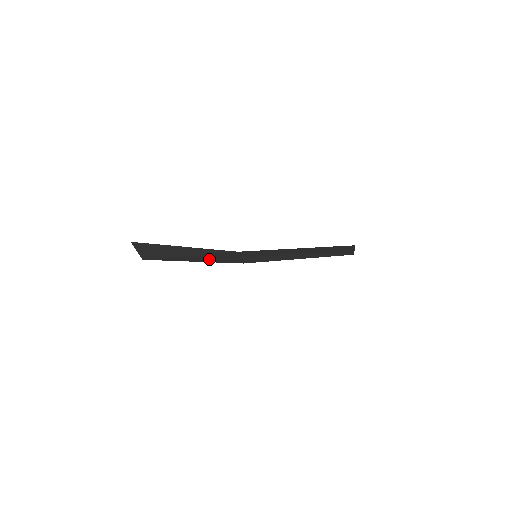
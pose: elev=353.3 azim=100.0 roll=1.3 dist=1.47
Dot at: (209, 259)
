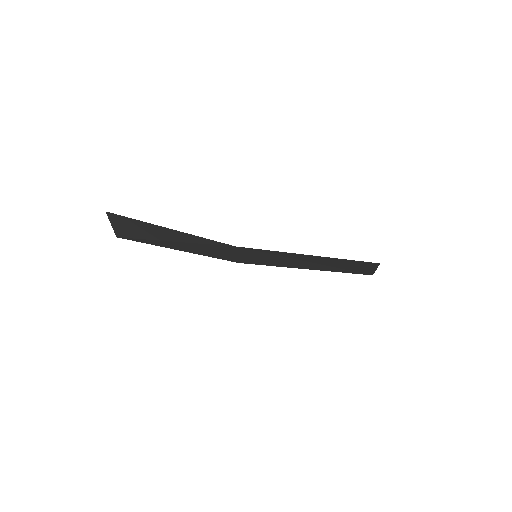
Dot at: (198, 250)
